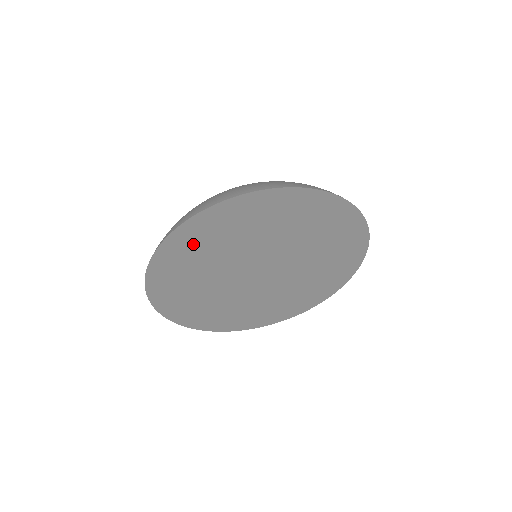
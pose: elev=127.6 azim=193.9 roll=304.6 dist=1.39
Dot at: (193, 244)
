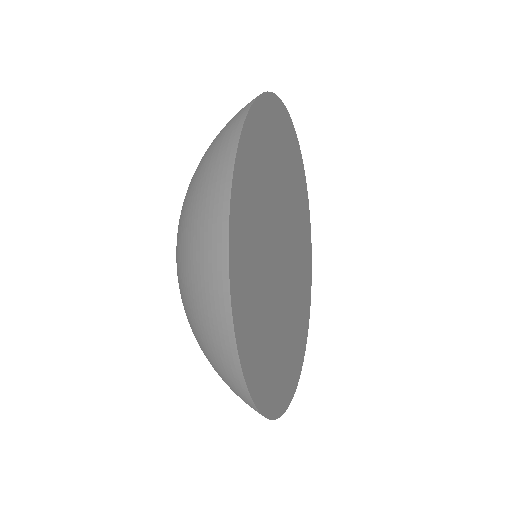
Dot at: (285, 139)
